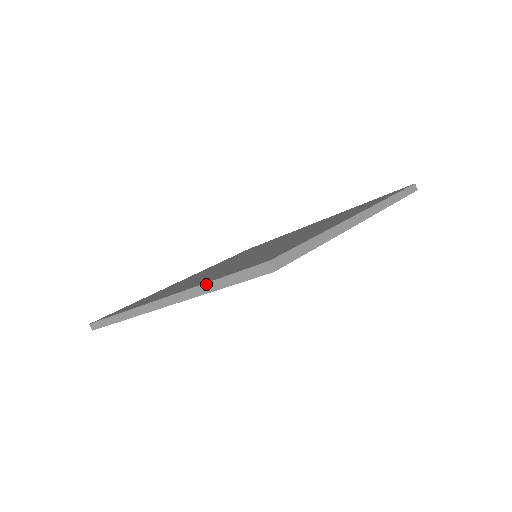
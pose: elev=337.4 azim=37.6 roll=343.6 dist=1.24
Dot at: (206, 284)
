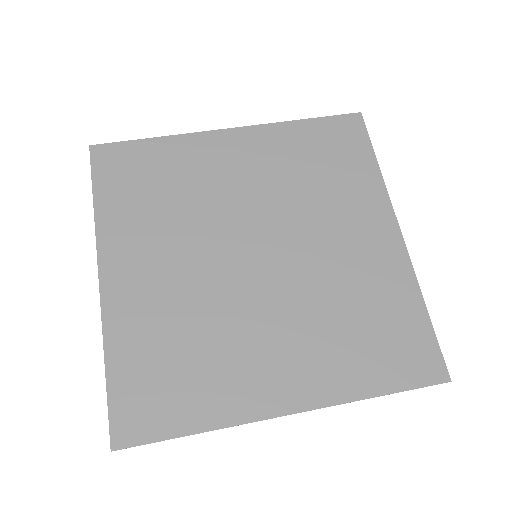
Dot at: (104, 360)
